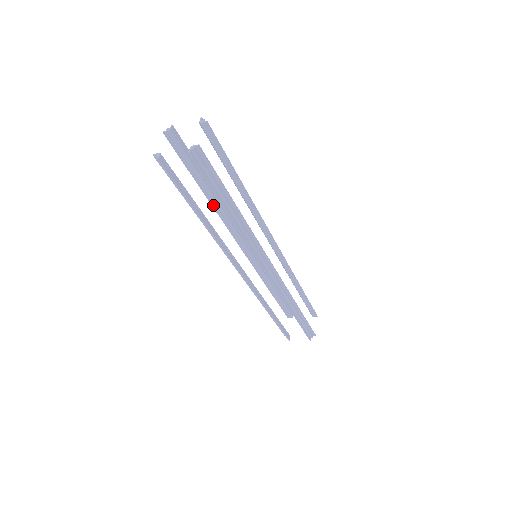
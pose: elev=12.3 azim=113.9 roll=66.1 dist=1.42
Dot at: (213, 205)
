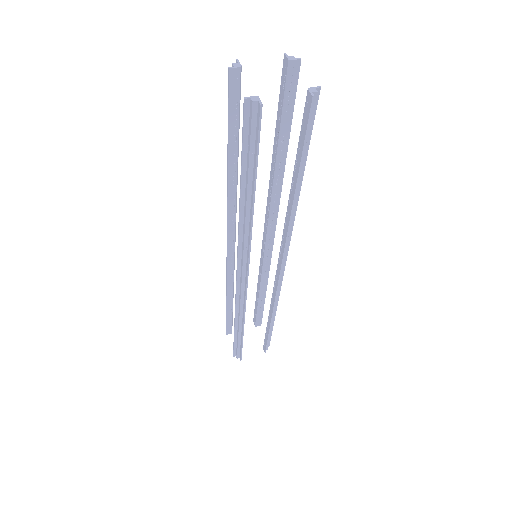
Dot at: (229, 189)
